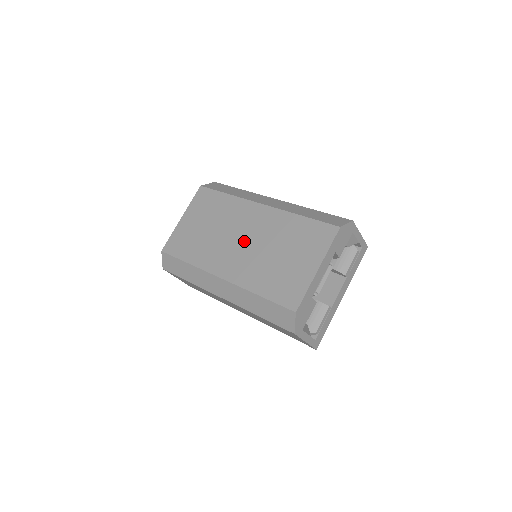
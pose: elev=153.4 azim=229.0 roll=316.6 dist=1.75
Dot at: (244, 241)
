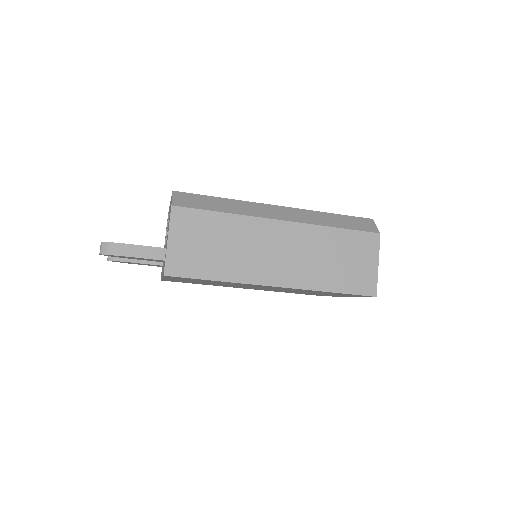
Dot at: occluded
